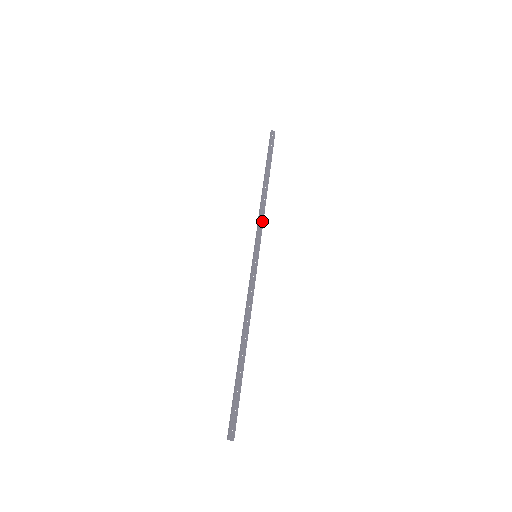
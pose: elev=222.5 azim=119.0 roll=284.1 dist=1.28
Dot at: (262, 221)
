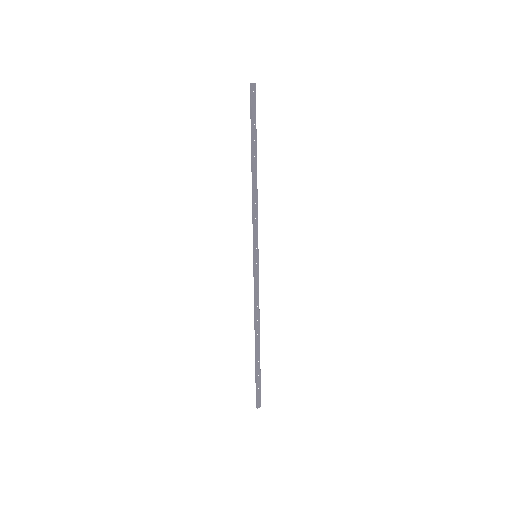
Dot at: (257, 216)
